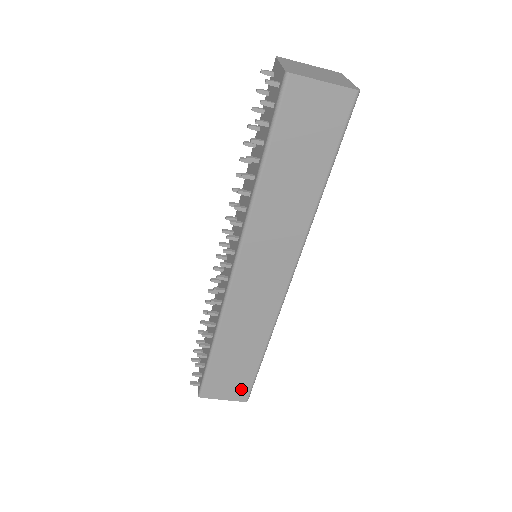
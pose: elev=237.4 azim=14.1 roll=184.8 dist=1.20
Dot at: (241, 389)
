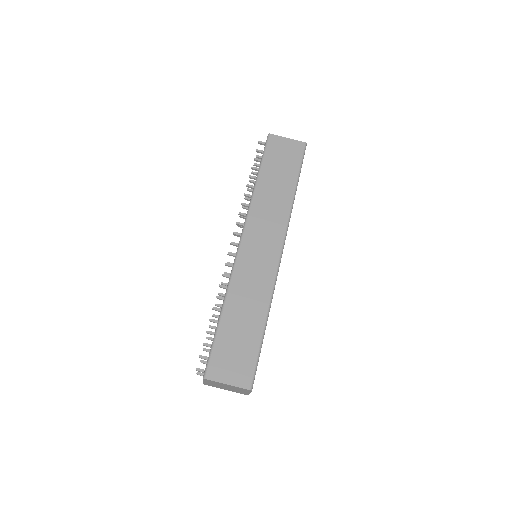
Dot at: (245, 370)
